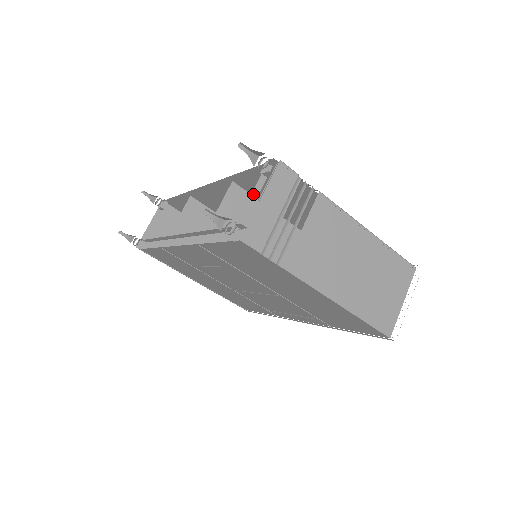
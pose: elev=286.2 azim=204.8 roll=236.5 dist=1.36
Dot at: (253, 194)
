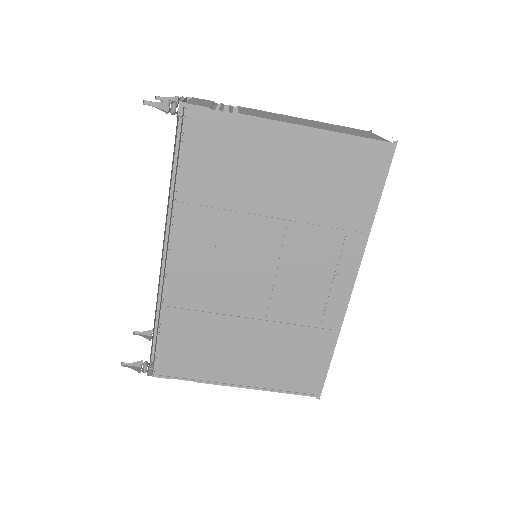
Dot at: occluded
